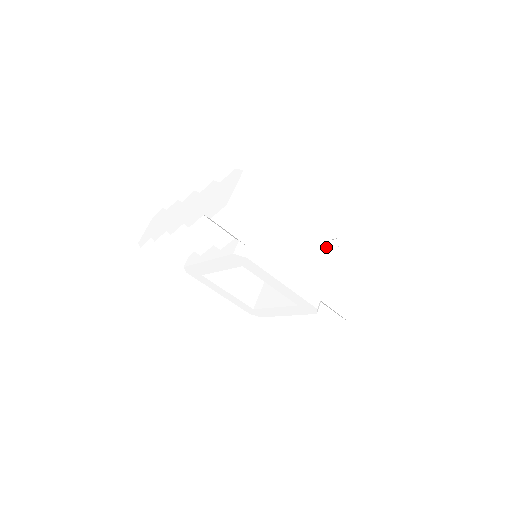
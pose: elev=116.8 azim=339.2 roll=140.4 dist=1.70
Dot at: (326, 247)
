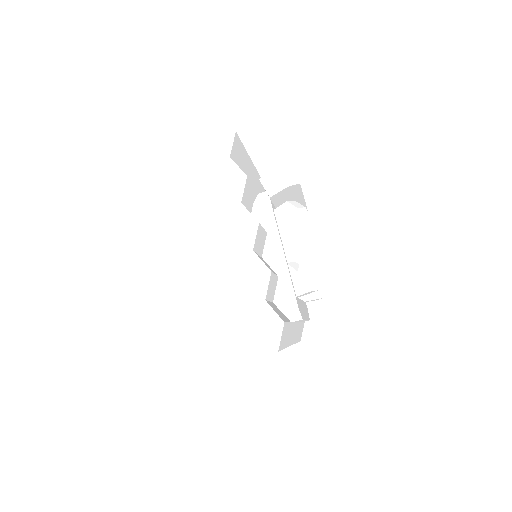
Dot at: occluded
